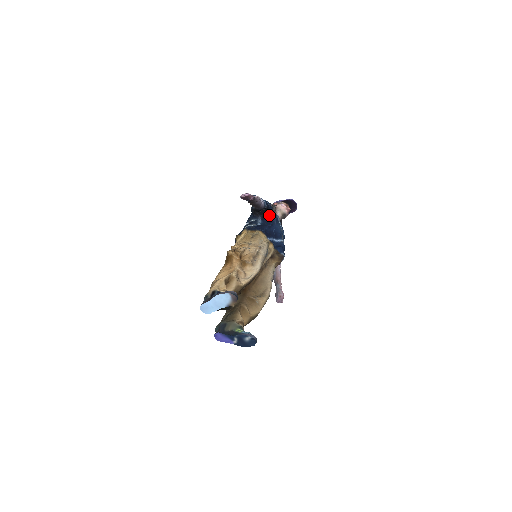
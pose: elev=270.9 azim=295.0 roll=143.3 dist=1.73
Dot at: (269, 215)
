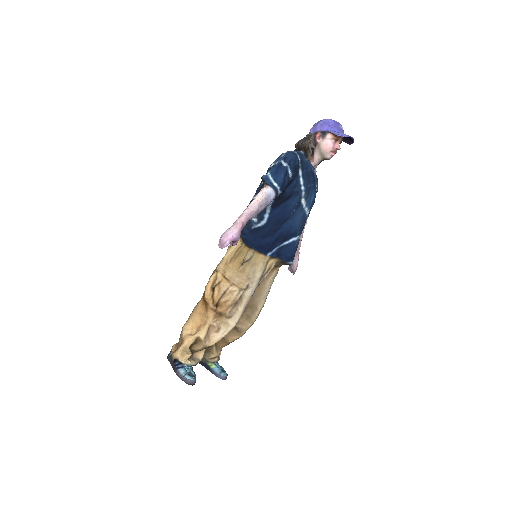
Dot at: (286, 198)
